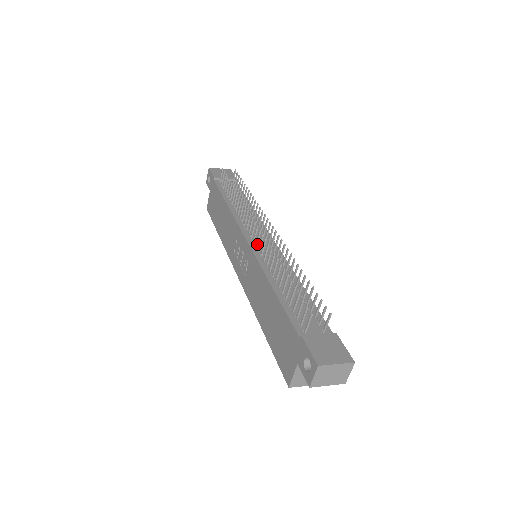
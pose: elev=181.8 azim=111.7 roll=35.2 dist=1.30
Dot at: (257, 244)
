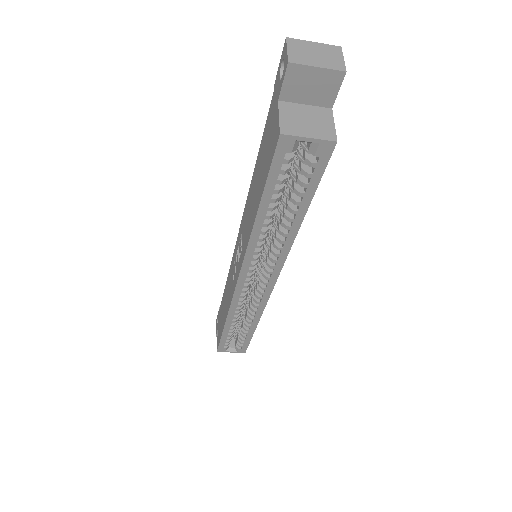
Dot at: occluded
